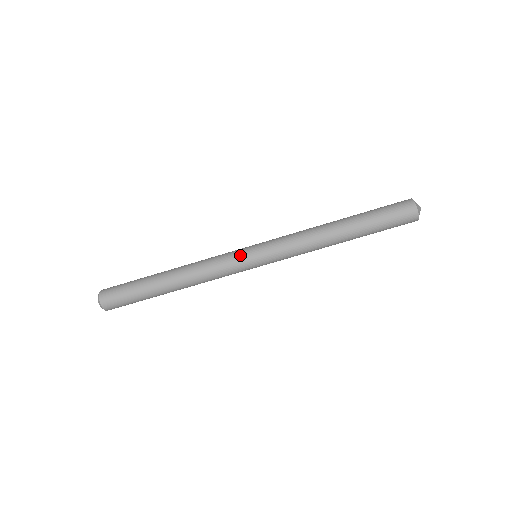
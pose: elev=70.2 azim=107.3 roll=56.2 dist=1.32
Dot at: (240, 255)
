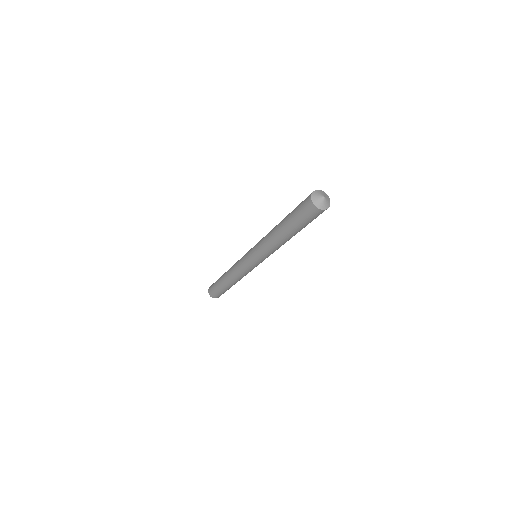
Dot at: (253, 268)
